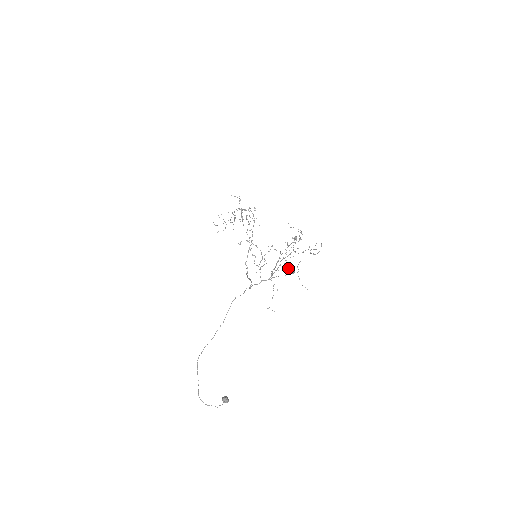
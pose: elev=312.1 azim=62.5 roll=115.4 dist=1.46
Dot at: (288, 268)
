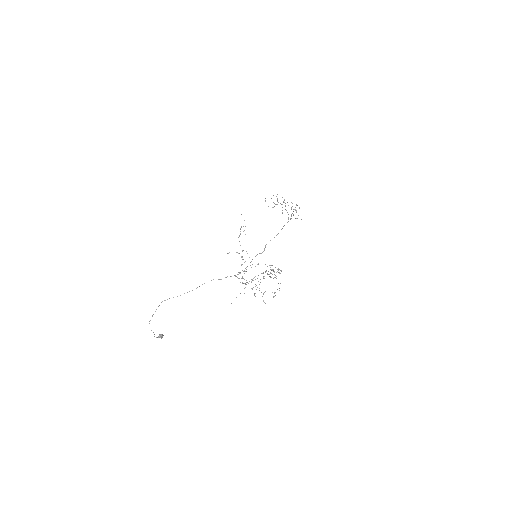
Dot at: (257, 287)
